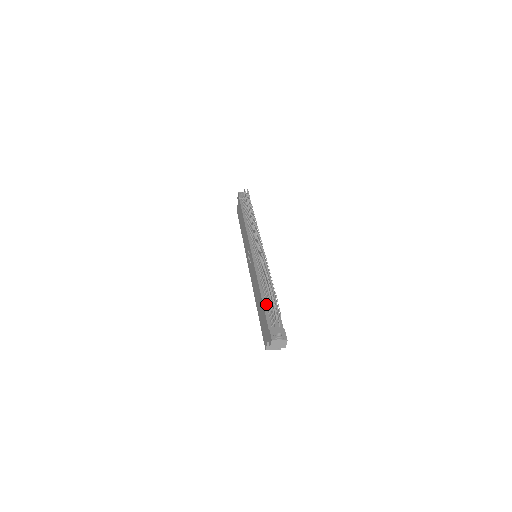
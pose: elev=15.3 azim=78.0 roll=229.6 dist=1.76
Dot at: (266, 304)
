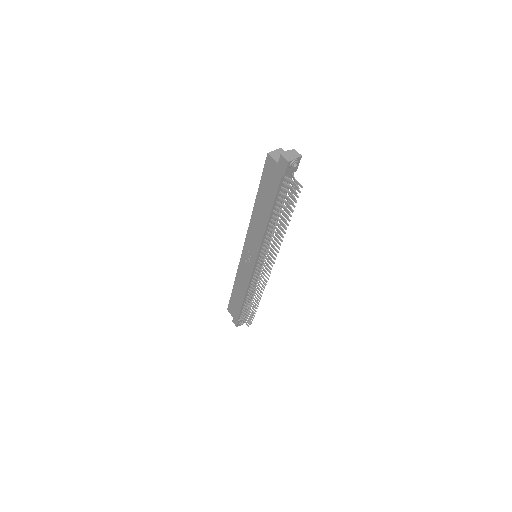
Dot at: (244, 307)
